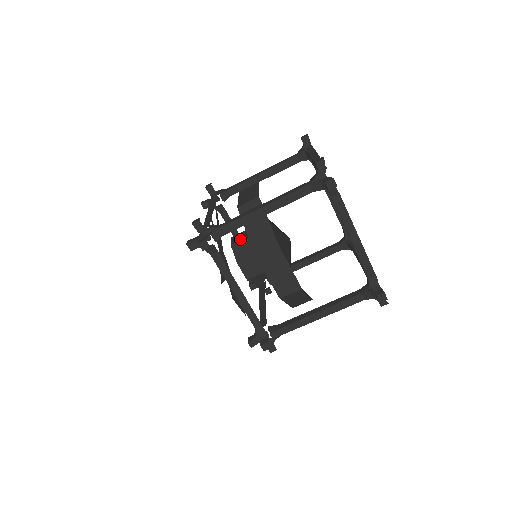
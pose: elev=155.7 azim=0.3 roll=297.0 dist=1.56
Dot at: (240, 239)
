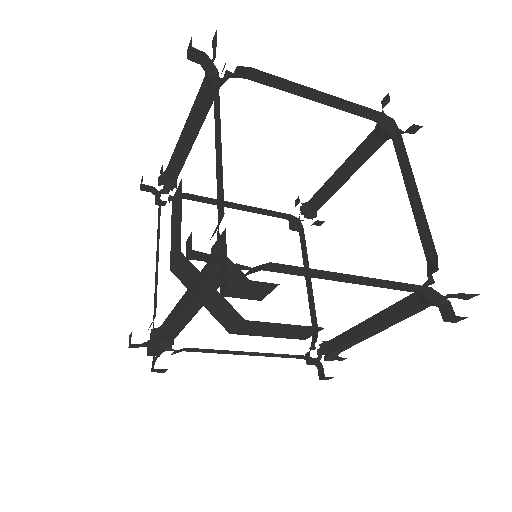
Dot at: occluded
